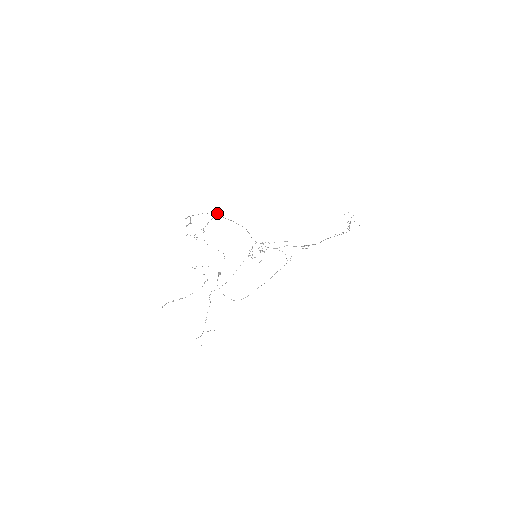
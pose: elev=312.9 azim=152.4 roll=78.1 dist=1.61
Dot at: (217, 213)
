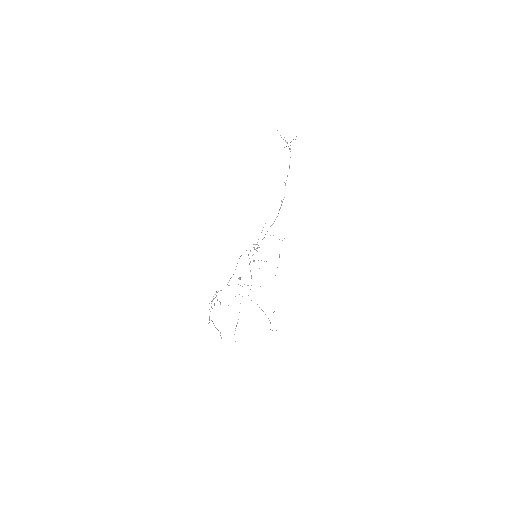
Dot at: (218, 291)
